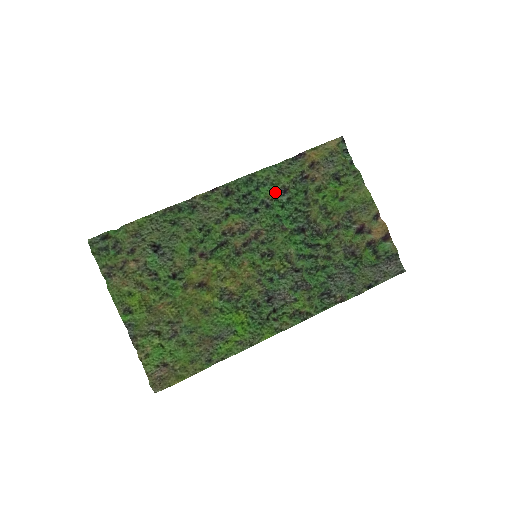
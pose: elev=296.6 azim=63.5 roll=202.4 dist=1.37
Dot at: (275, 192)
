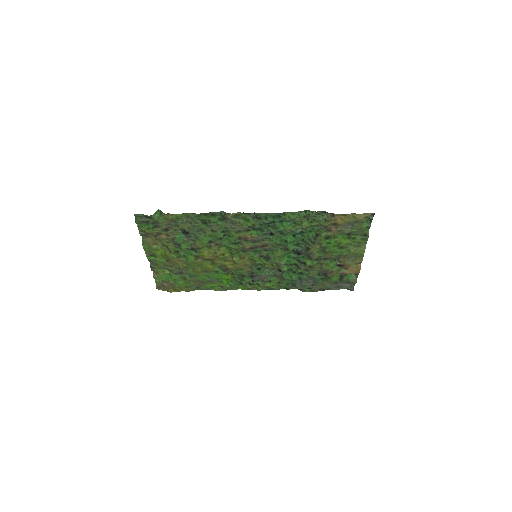
Dot at: (293, 229)
